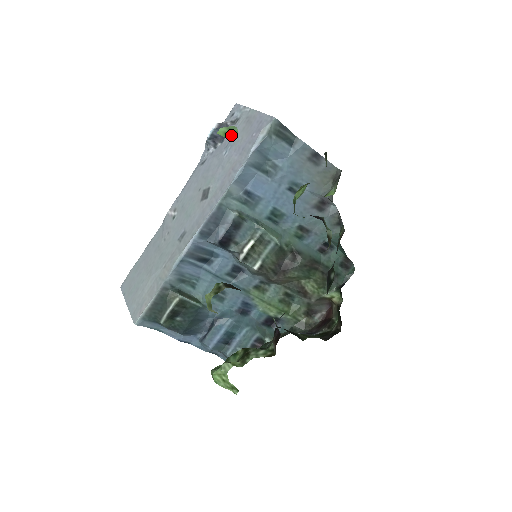
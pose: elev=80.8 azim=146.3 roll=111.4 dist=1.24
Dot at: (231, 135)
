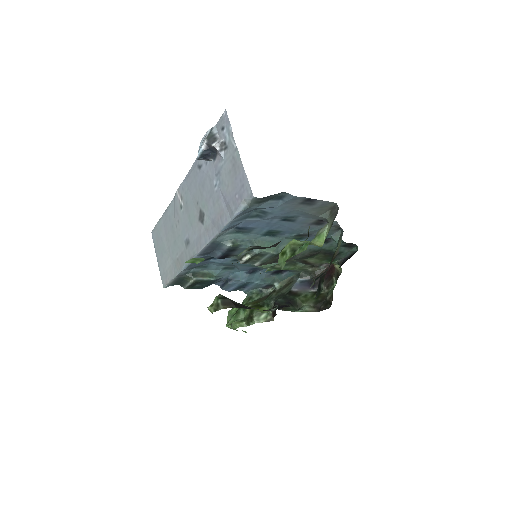
Dot at: (199, 261)
